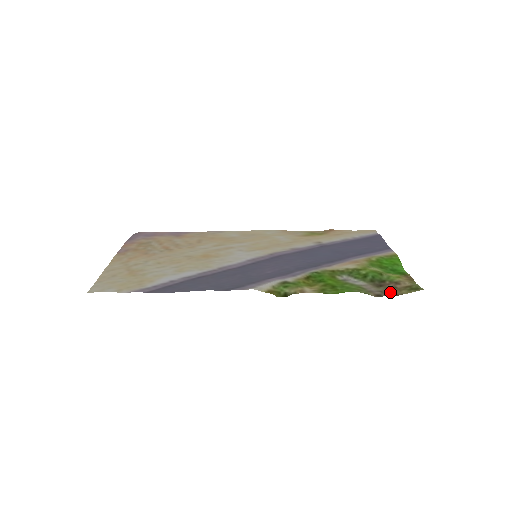
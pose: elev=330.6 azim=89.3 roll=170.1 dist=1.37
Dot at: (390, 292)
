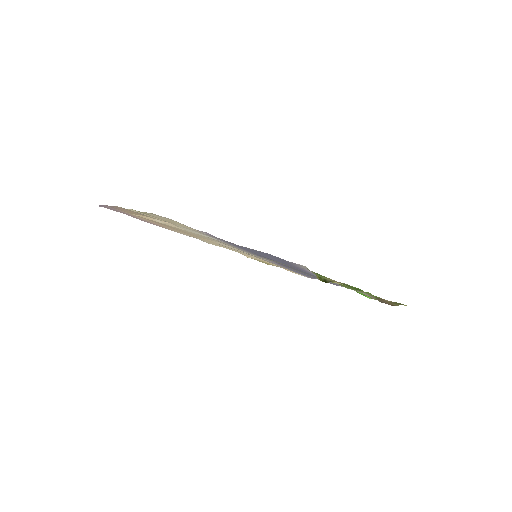
Dot at: (386, 302)
